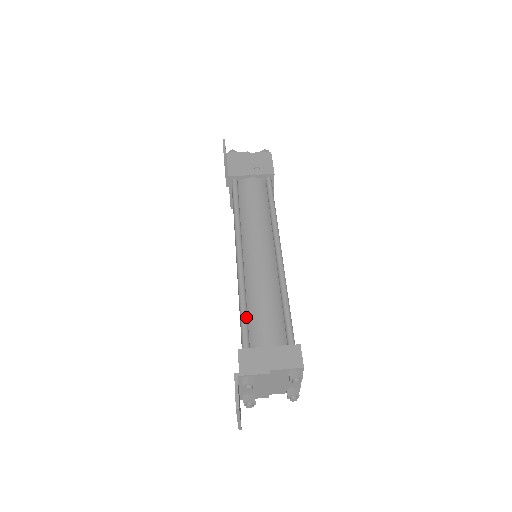
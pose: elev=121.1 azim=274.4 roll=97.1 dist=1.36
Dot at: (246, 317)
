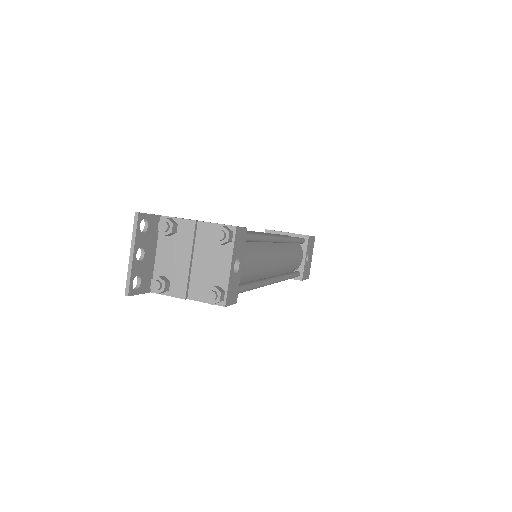
Dot at: occluded
